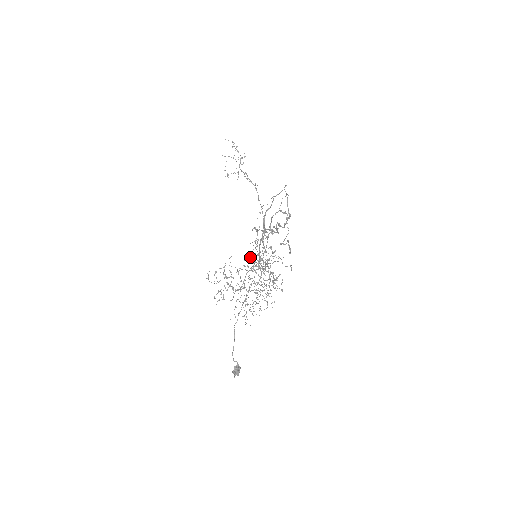
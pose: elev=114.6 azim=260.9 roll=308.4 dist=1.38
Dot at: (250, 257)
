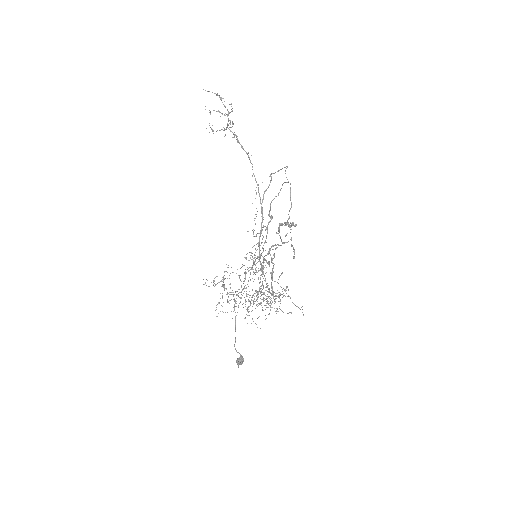
Dot at: occluded
